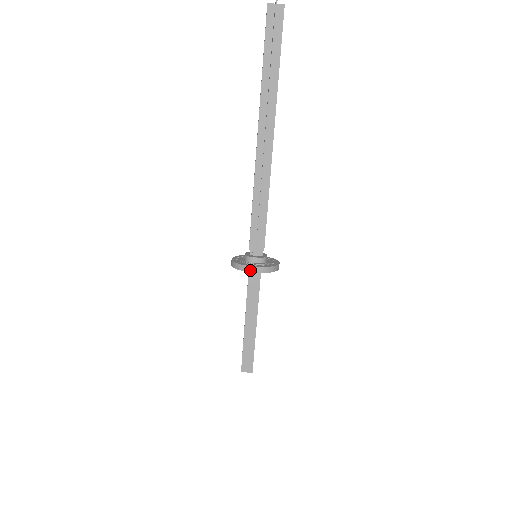
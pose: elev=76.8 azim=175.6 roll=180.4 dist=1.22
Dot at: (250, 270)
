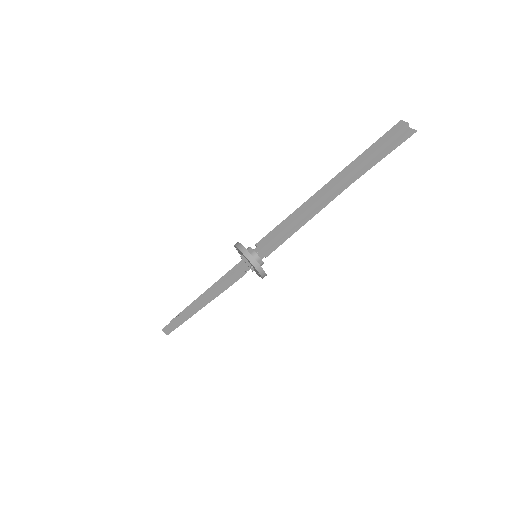
Dot at: (259, 269)
